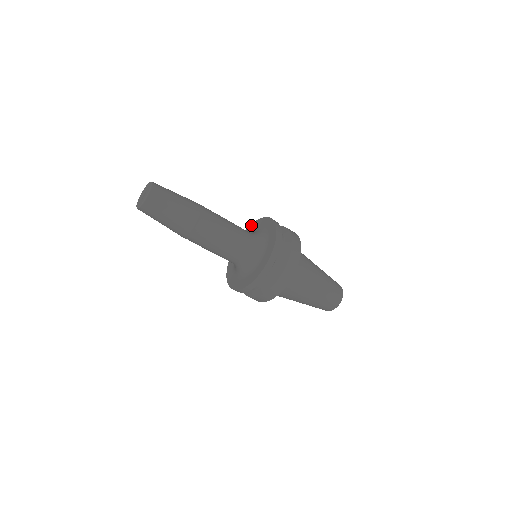
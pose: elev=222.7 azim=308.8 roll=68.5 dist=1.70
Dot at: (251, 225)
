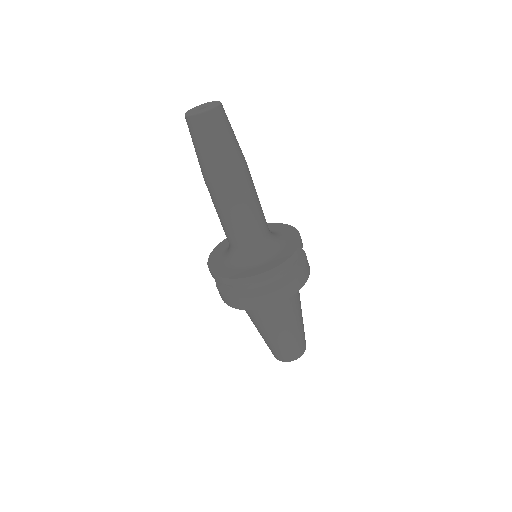
Dot at: occluded
